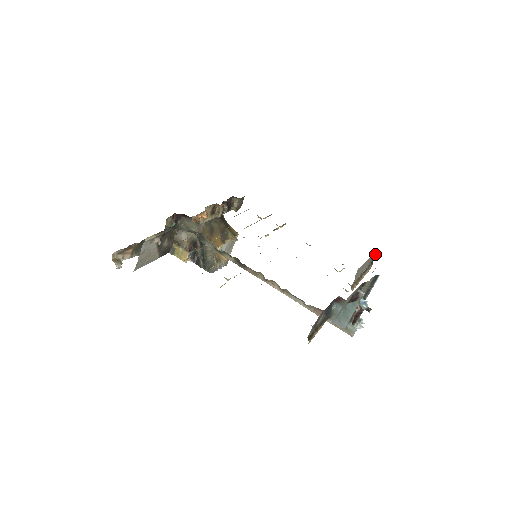
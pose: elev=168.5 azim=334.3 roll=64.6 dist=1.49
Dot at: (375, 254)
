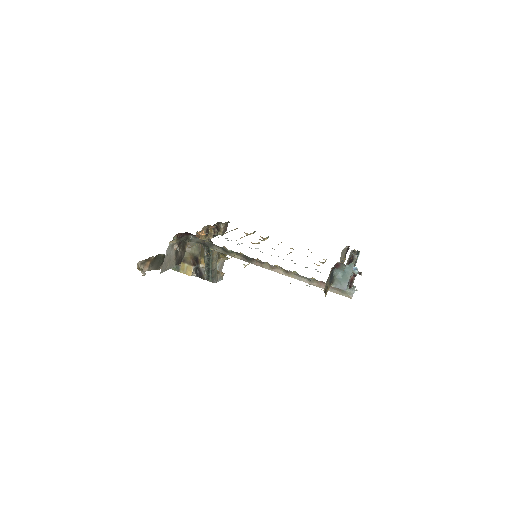
Dot at: (347, 248)
